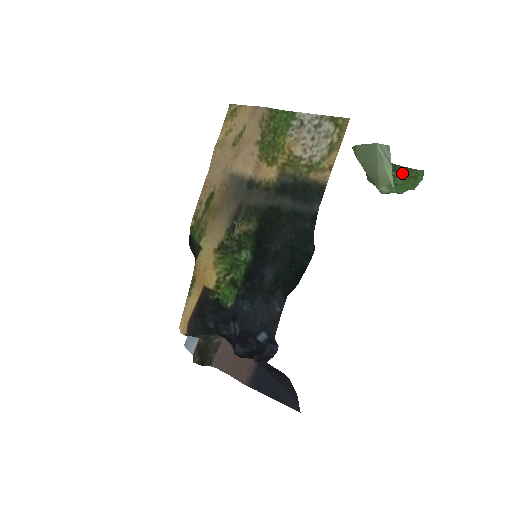
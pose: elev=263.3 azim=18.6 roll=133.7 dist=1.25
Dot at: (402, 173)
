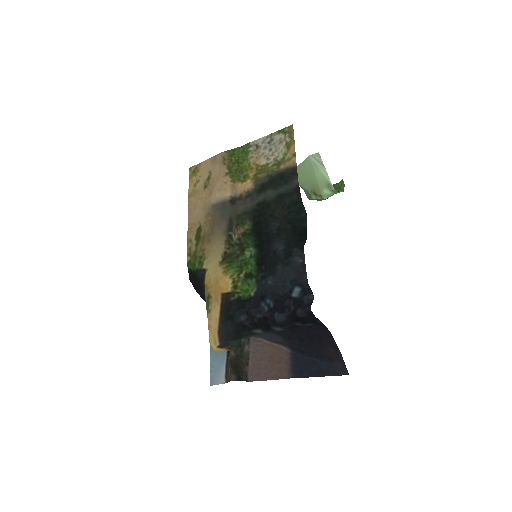
Dot at: occluded
